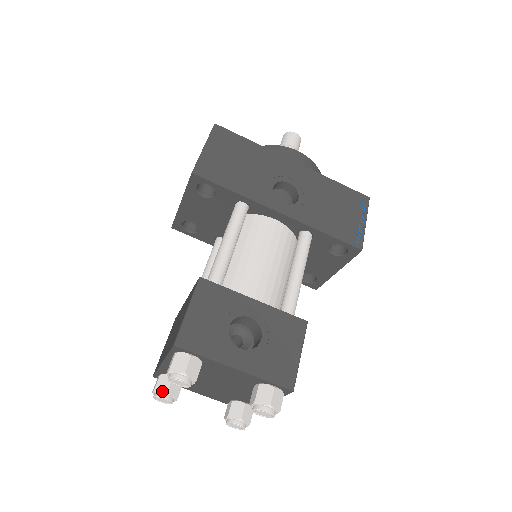
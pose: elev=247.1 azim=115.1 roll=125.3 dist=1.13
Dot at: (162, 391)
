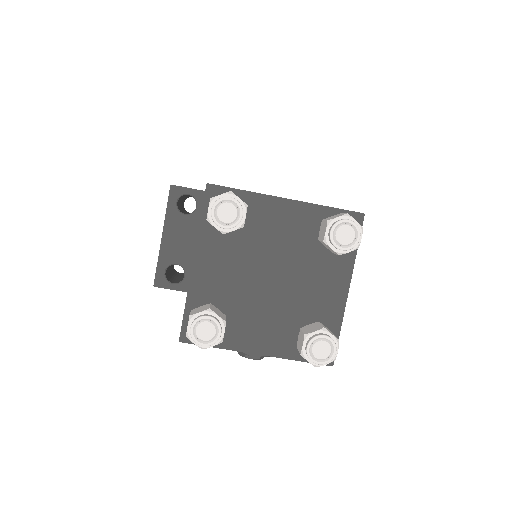
Dot at: (201, 311)
